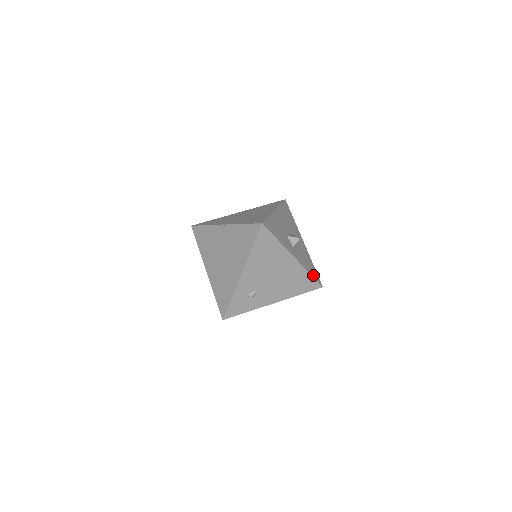
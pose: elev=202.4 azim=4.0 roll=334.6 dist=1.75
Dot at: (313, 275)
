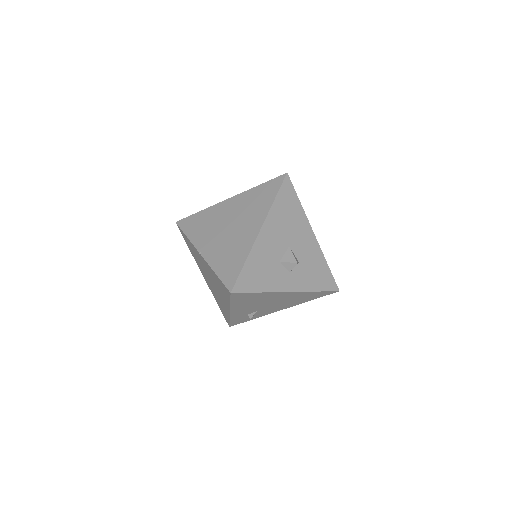
Dot at: (323, 287)
